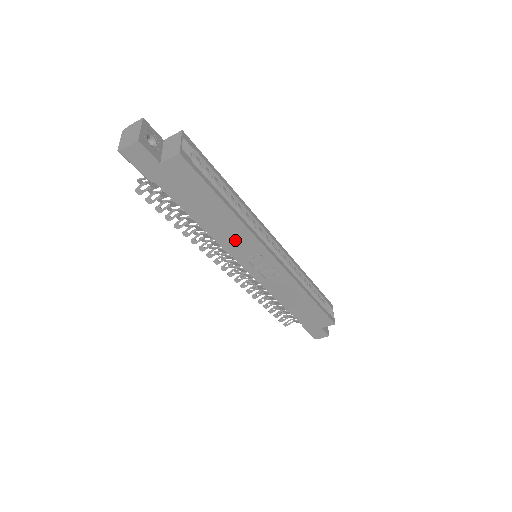
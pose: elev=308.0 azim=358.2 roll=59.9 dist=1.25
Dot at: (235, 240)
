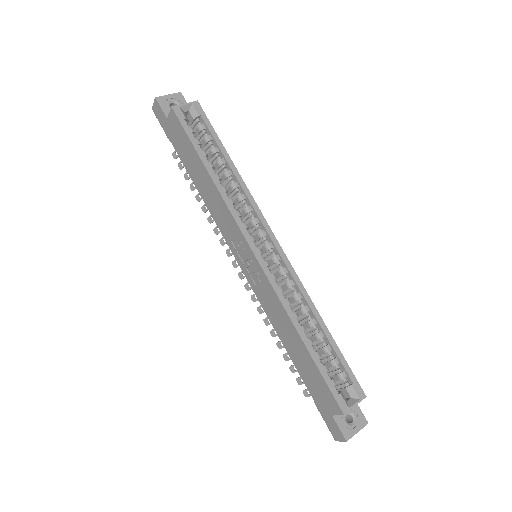
Dot at: (221, 216)
